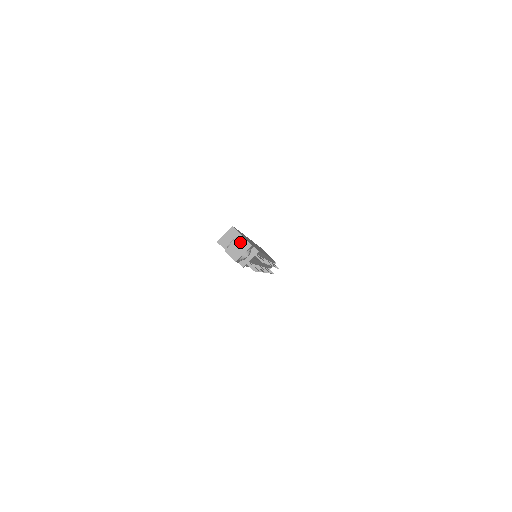
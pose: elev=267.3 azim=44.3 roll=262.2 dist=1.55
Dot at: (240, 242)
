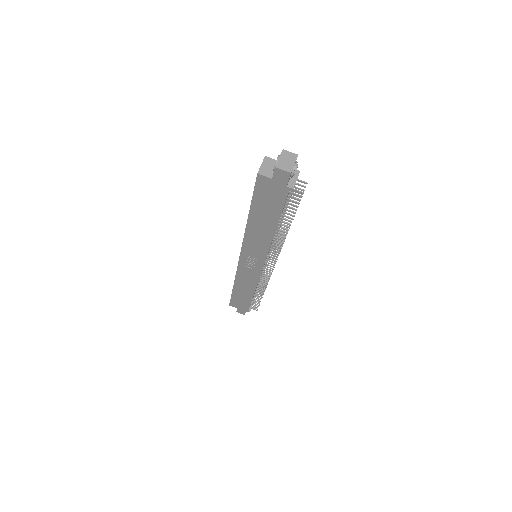
Dot at: (286, 155)
